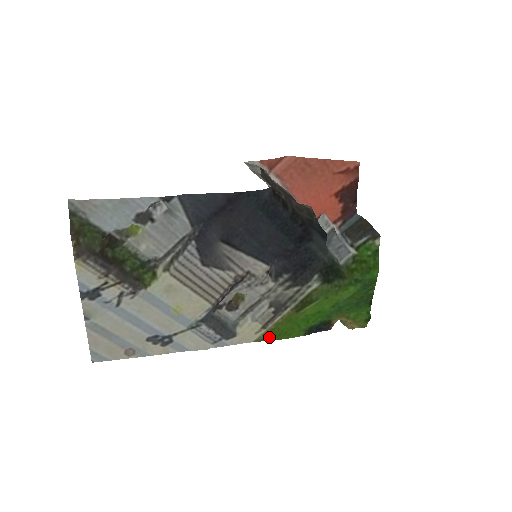
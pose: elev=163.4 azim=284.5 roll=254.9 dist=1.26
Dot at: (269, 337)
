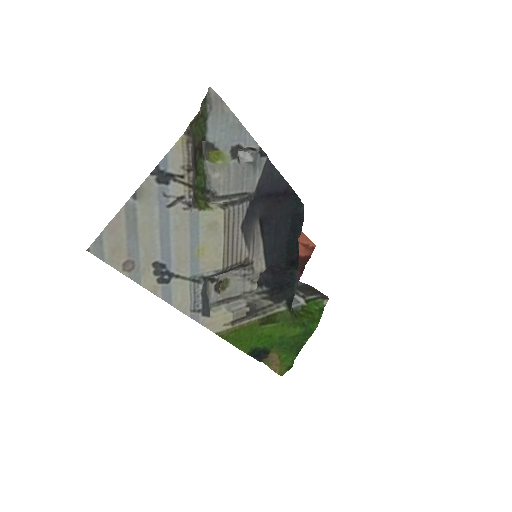
Dot at: (229, 336)
